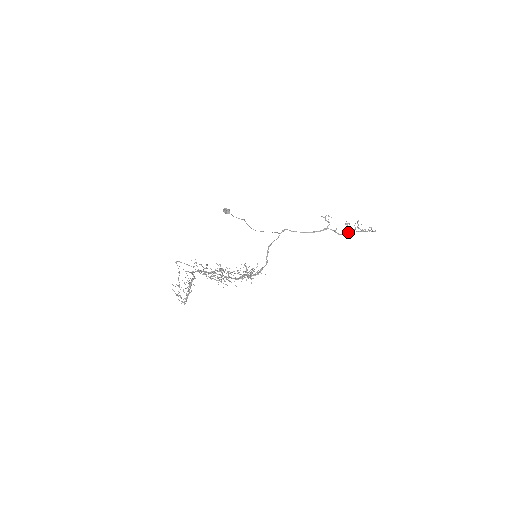
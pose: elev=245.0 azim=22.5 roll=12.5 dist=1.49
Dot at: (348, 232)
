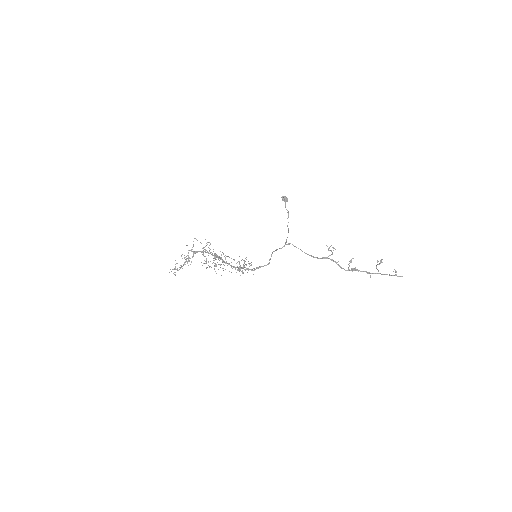
Dot at: (353, 268)
